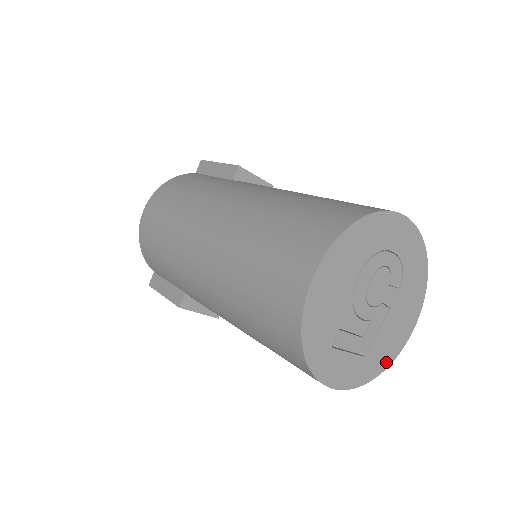
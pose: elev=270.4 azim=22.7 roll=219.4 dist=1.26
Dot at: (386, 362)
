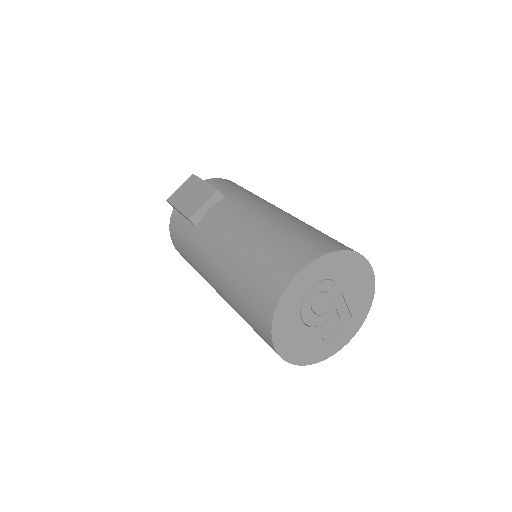
Dot at: (370, 296)
